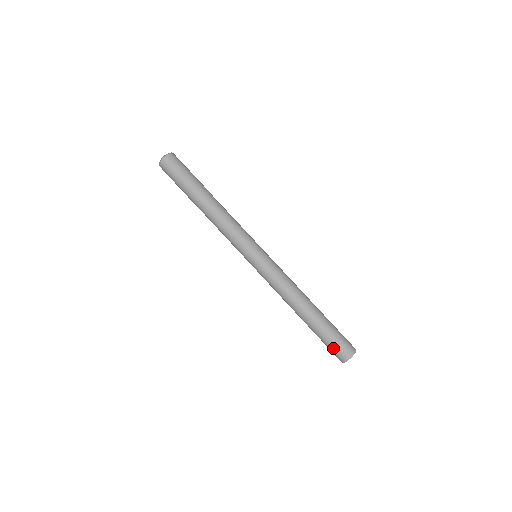
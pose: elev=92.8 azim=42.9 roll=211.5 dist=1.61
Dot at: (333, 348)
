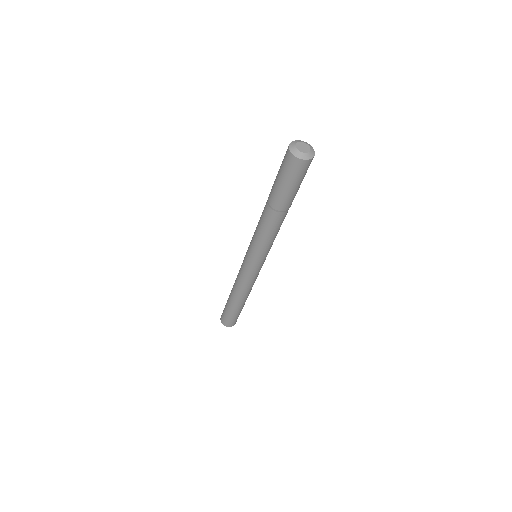
Dot at: (229, 320)
